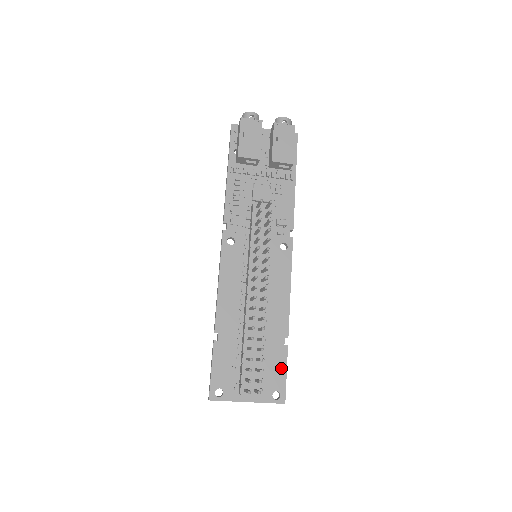
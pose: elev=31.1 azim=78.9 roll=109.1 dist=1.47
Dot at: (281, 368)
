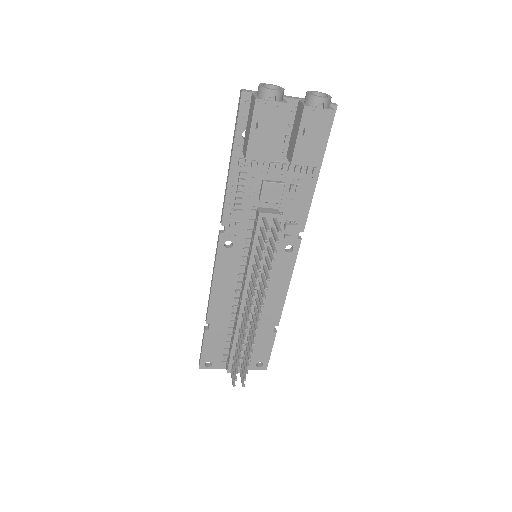
Dot at: (267, 347)
